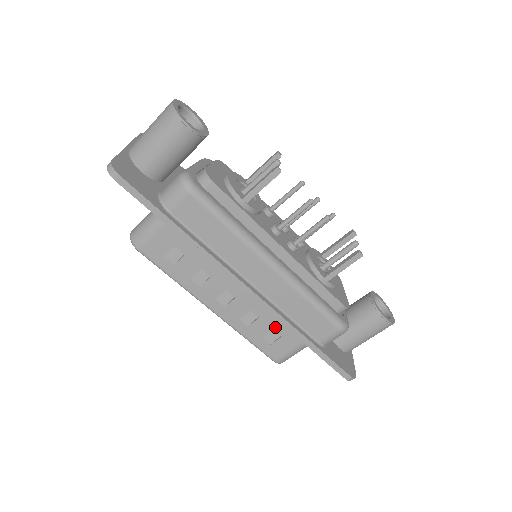
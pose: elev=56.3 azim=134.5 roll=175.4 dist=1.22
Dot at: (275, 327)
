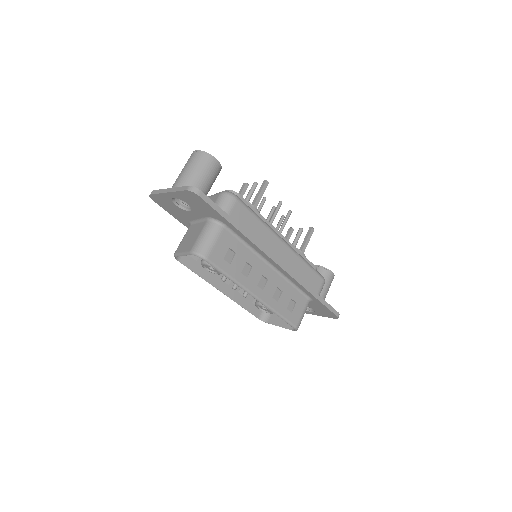
Dot at: (292, 296)
